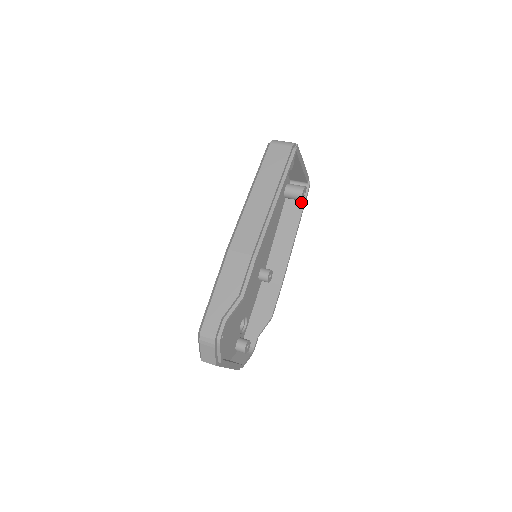
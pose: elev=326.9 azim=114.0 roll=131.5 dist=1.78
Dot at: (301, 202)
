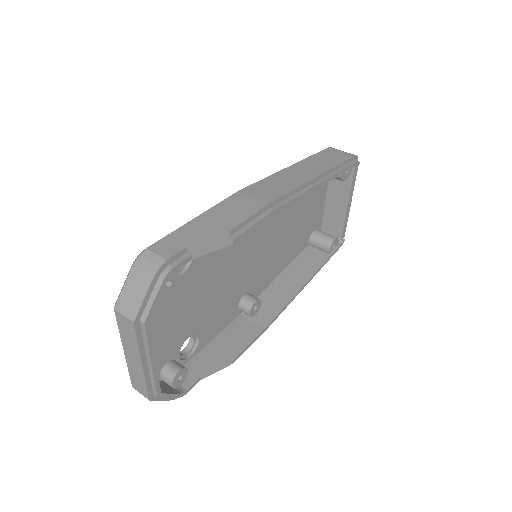
Dot at: (326, 254)
